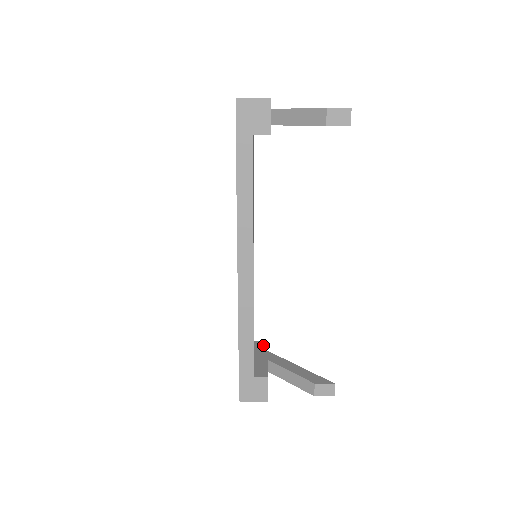
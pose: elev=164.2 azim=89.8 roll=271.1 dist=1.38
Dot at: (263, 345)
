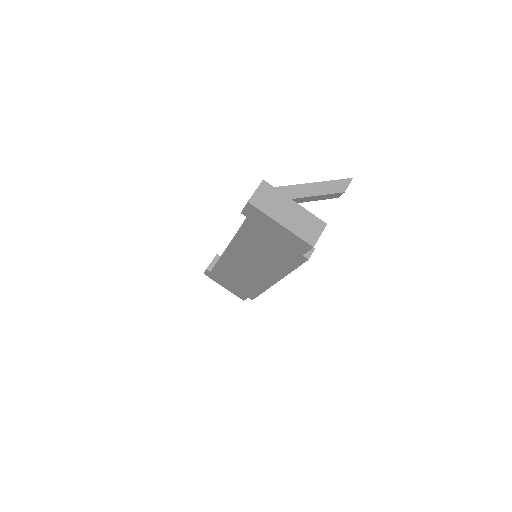
Dot at: occluded
